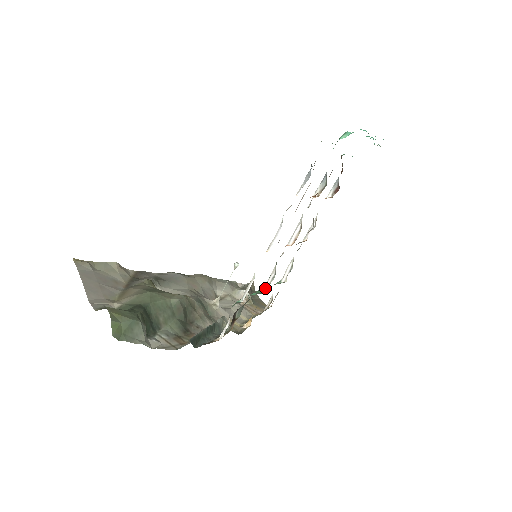
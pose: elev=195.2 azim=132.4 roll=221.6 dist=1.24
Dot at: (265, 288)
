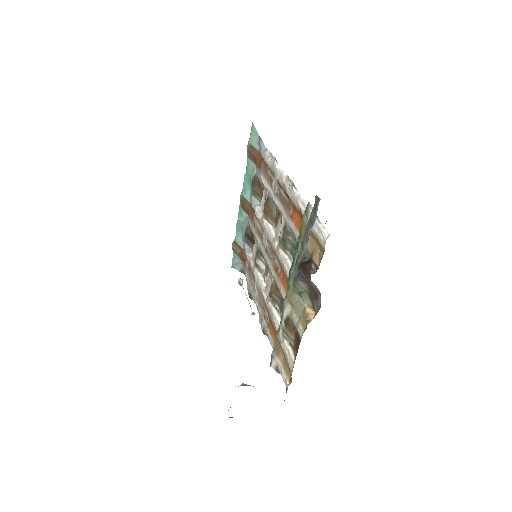
Dot at: occluded
